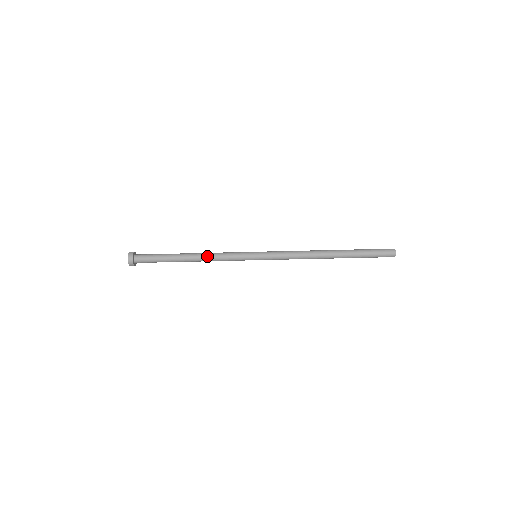
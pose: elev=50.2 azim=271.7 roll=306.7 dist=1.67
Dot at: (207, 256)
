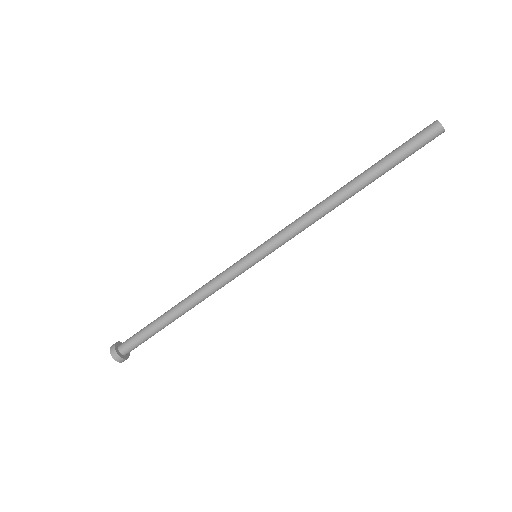
Dot at: (197, 295)
